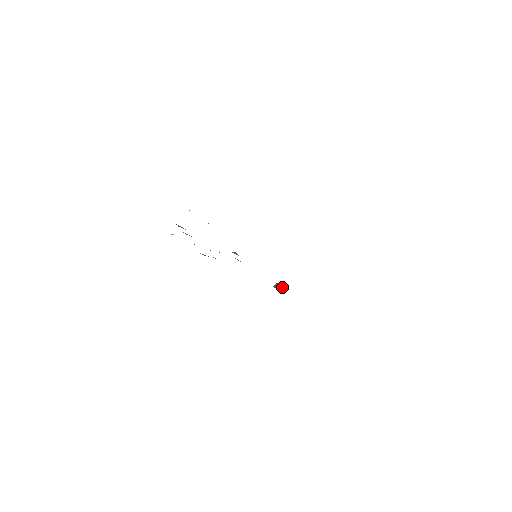
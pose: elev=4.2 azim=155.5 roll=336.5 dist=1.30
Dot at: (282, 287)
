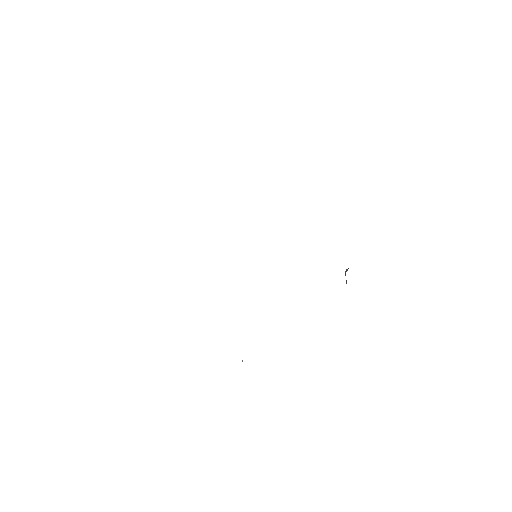
Dot at: occluded
